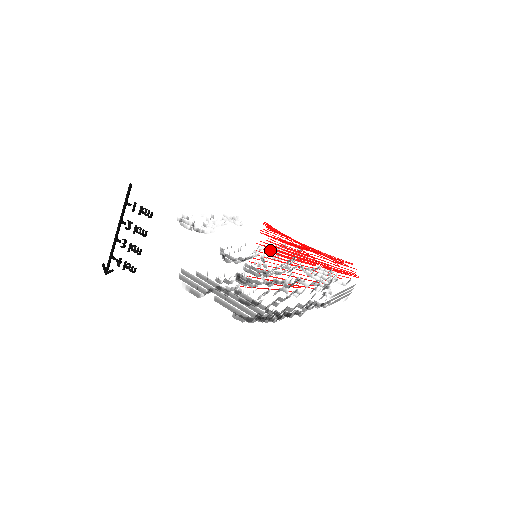
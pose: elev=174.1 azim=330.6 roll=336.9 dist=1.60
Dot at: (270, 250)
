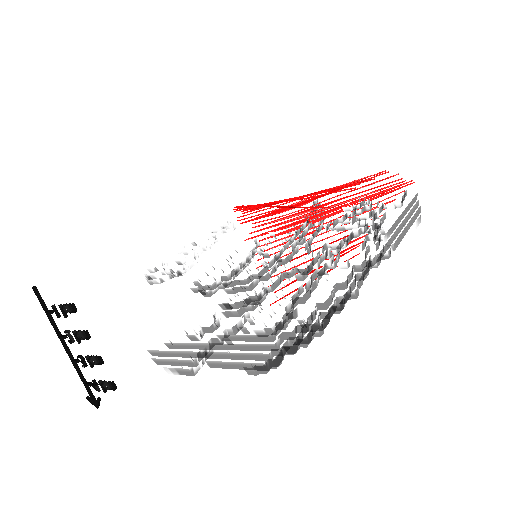
Dot at: (270, 235)
